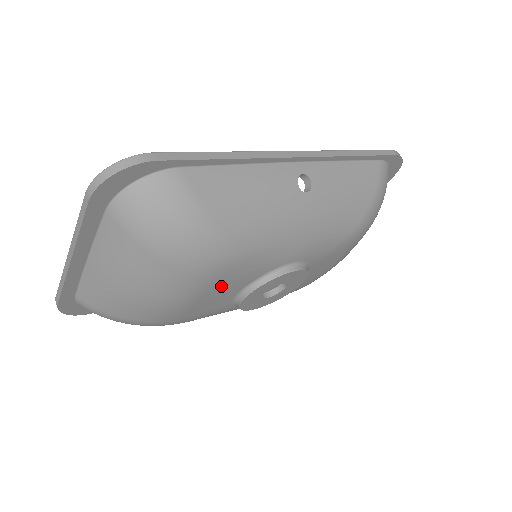
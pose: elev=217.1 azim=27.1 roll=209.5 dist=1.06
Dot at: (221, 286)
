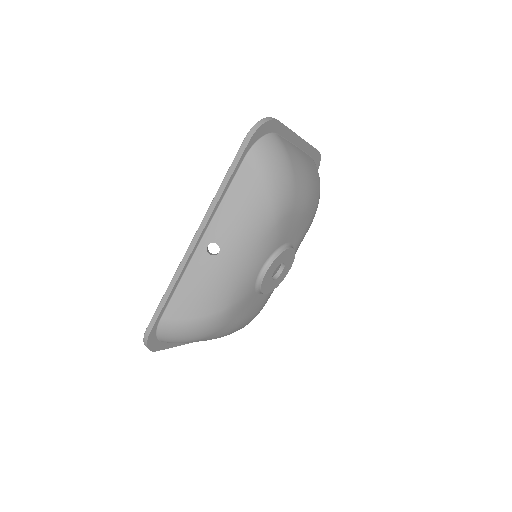
Dot at: (243, 310)
